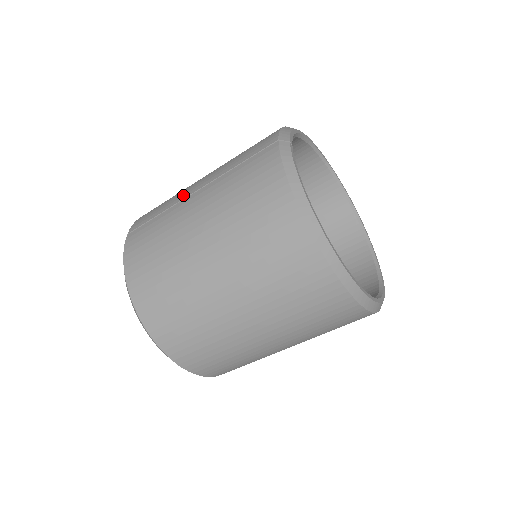
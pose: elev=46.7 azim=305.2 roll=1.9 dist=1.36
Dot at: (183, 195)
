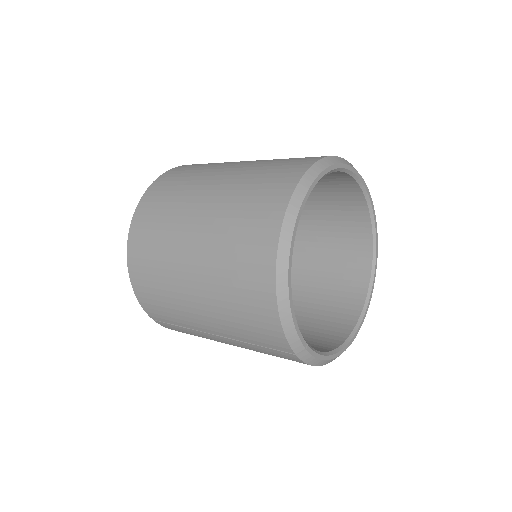
Dot at: (197, 328)
